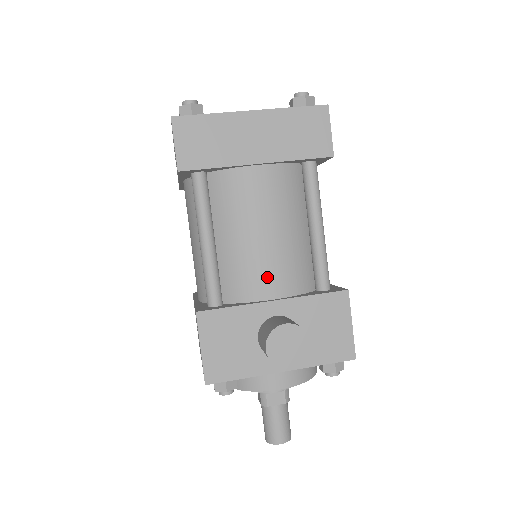
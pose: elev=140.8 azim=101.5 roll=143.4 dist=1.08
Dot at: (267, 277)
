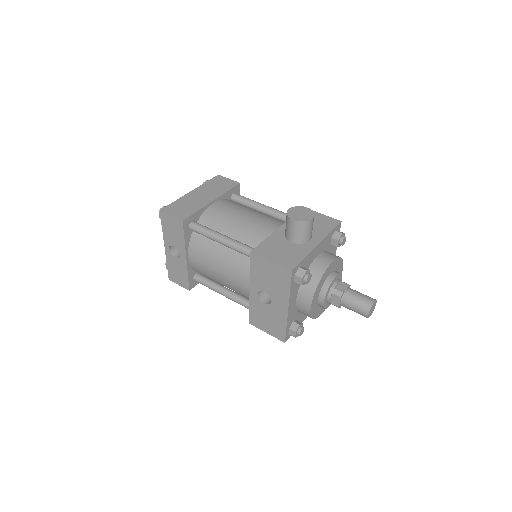
Dot at: (265, 226)
